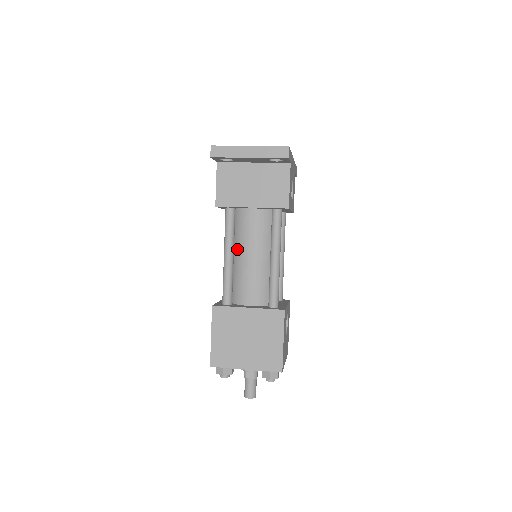
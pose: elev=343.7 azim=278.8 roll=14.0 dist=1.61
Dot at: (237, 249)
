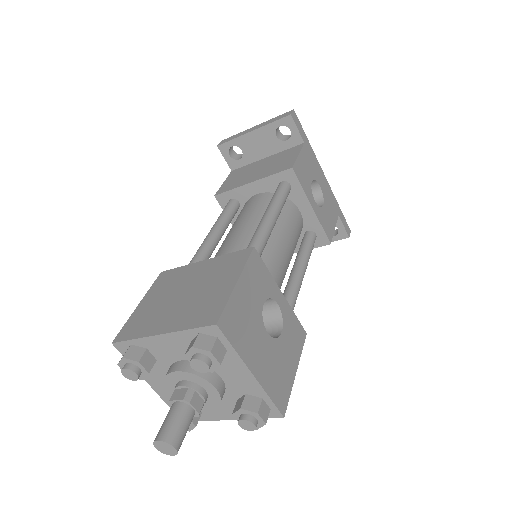
Dot at: (227, 234)
